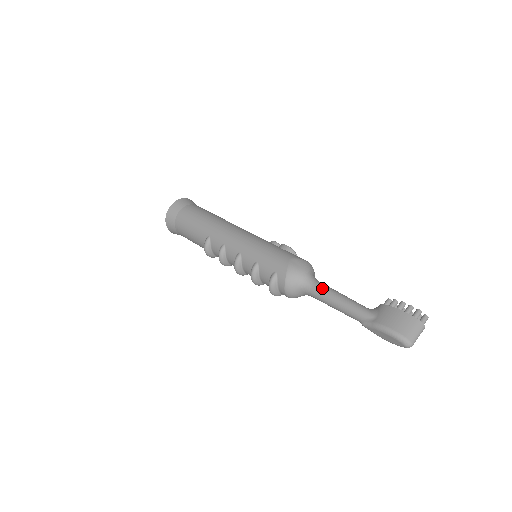
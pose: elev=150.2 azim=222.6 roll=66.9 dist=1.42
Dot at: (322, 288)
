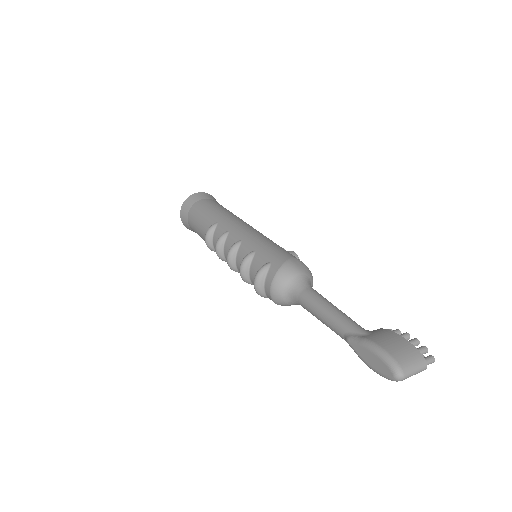
Dot at: (315, 293)
